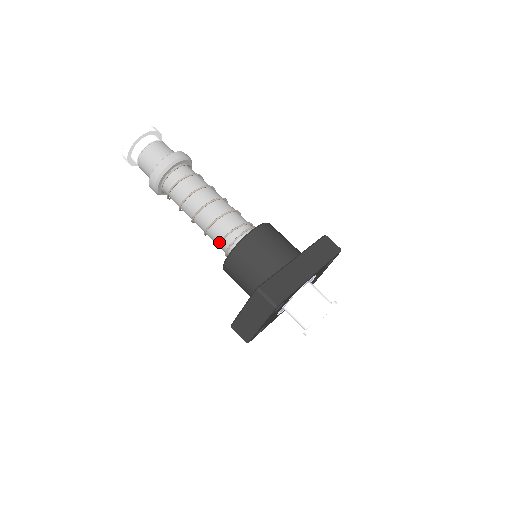
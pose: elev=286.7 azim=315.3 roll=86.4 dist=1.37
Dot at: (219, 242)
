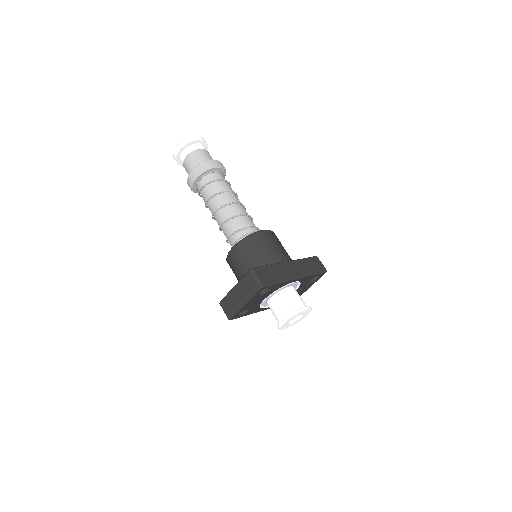
Dot at: (230, 236)
